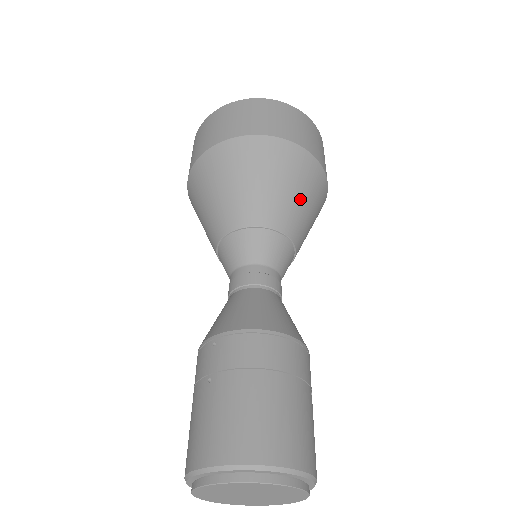
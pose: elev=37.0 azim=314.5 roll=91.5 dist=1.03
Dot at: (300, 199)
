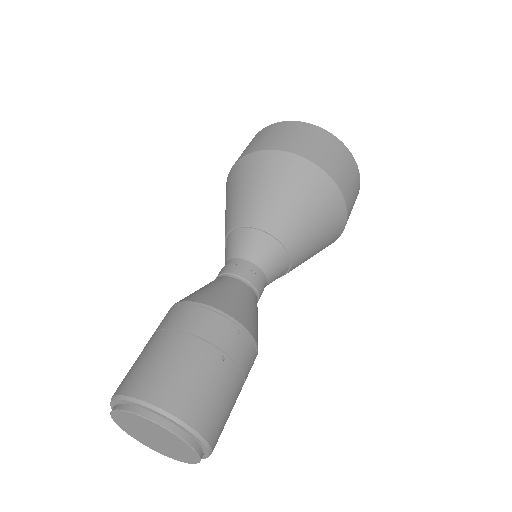
Dot at: (281, 196)
